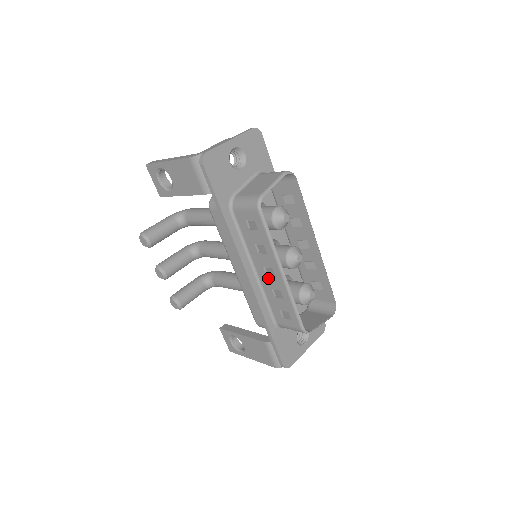
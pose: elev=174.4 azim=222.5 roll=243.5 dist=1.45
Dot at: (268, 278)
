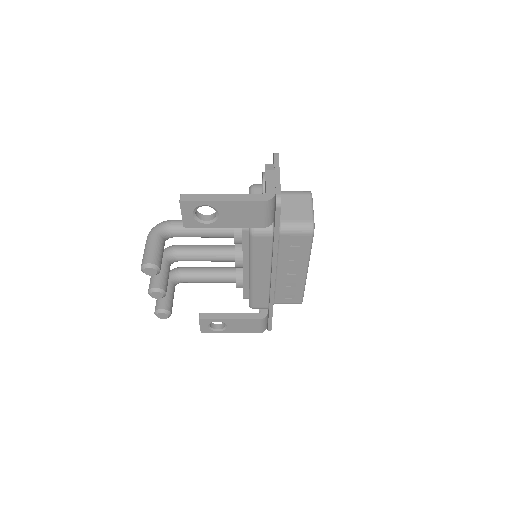
Dot at: (288, 276)
